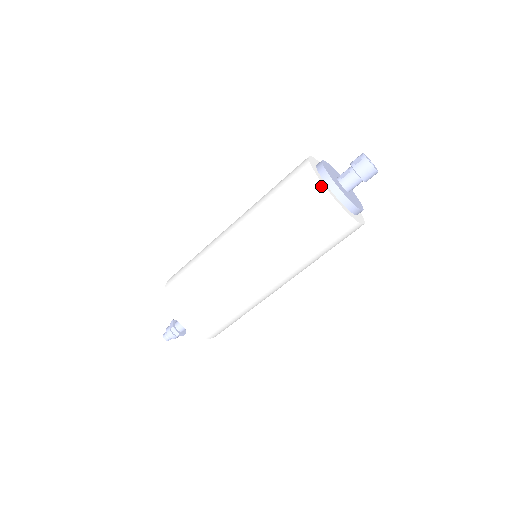
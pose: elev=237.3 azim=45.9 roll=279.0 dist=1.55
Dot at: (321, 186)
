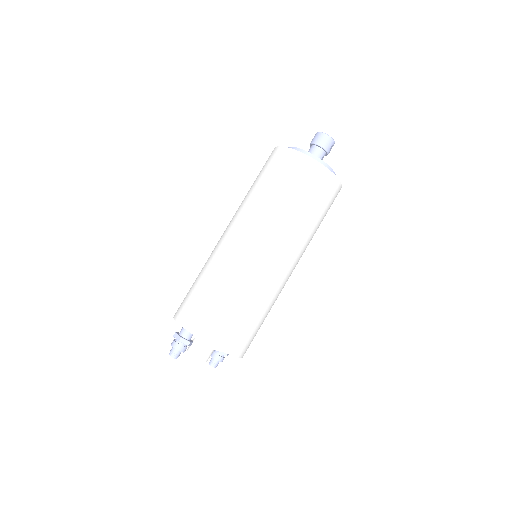
Dot at: (278, 148)
